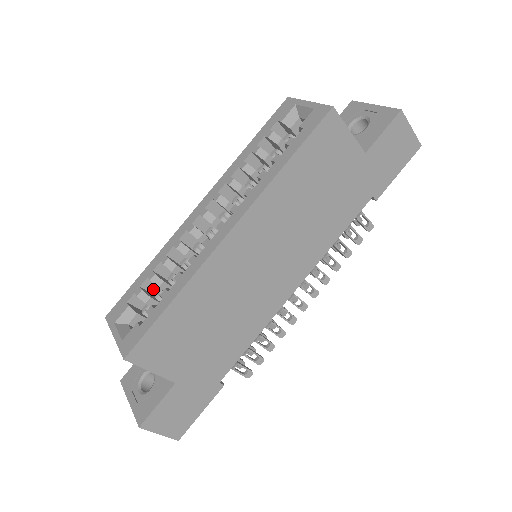
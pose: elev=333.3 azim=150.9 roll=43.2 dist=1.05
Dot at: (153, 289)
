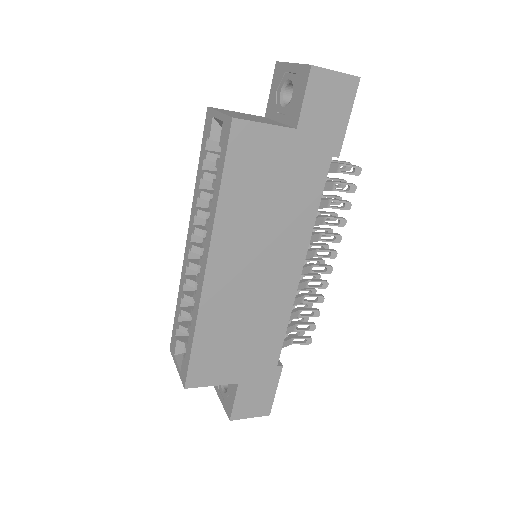
Dot at: occluded
